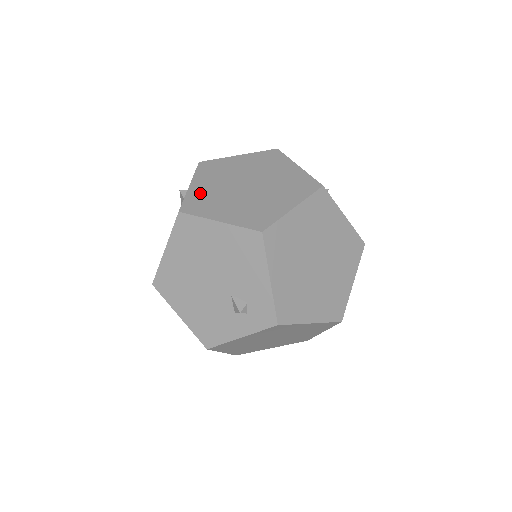
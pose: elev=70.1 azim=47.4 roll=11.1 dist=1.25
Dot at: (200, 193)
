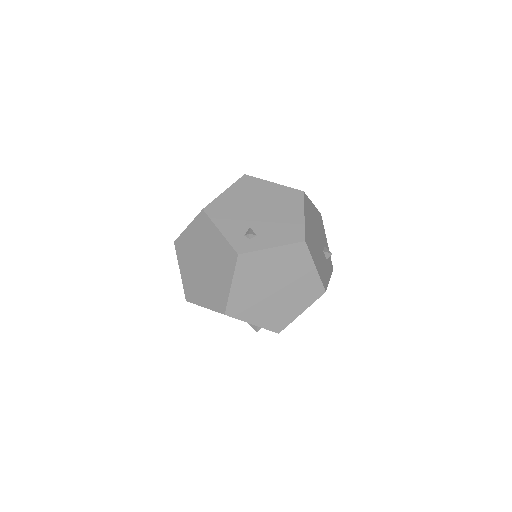
Dot at: (187, 280)
